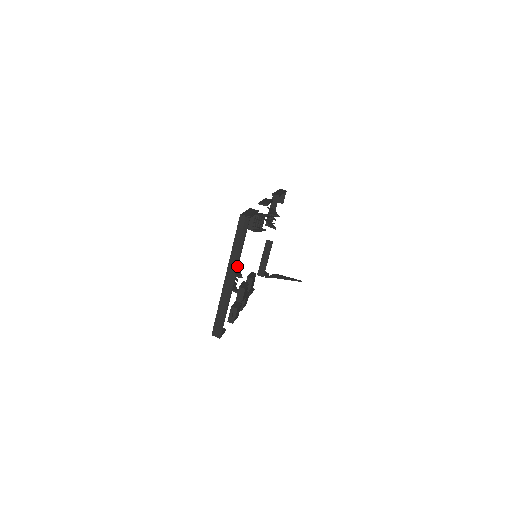
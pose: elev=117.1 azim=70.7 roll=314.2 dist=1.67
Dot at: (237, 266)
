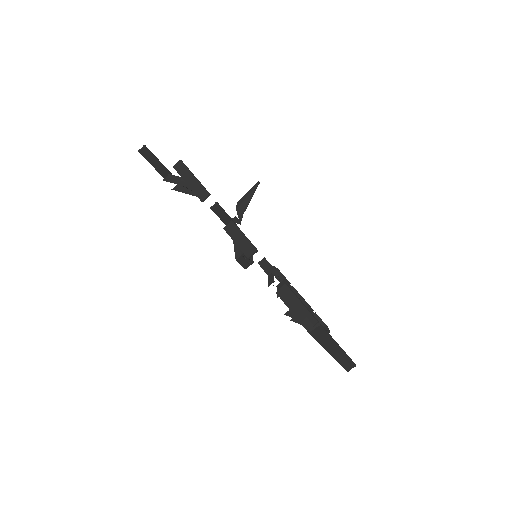
Dot at: (336, 344)
